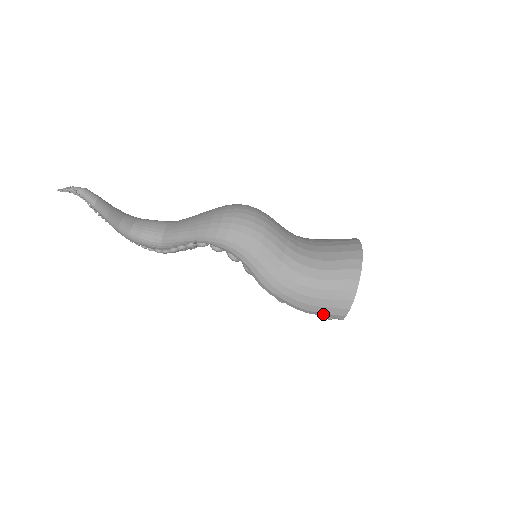
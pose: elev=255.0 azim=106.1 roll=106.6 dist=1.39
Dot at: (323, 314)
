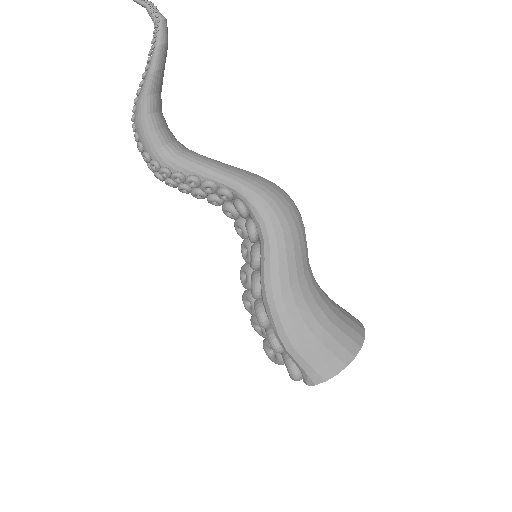
Dot at: (304, 363)
